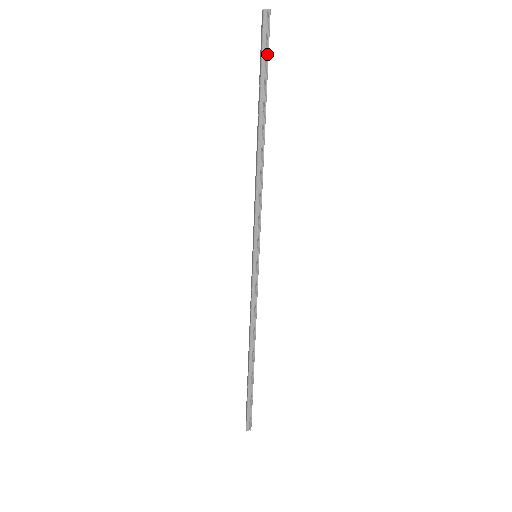
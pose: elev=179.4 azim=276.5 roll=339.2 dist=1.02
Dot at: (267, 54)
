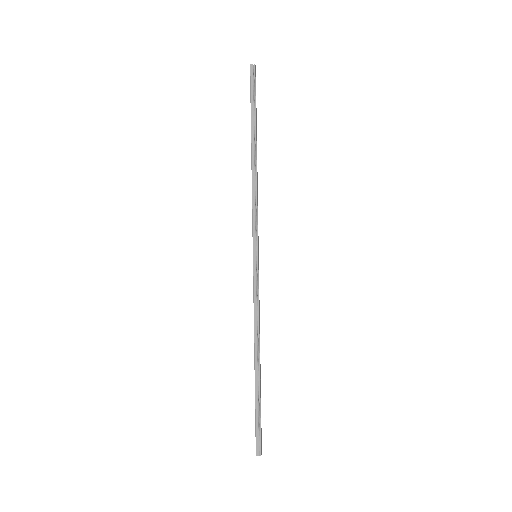
Dot at: (254, 93)
